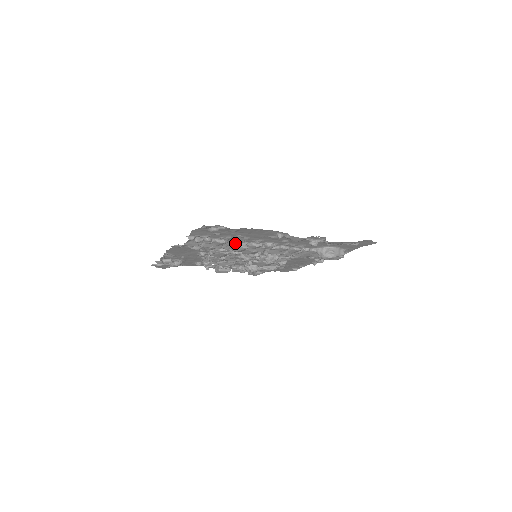
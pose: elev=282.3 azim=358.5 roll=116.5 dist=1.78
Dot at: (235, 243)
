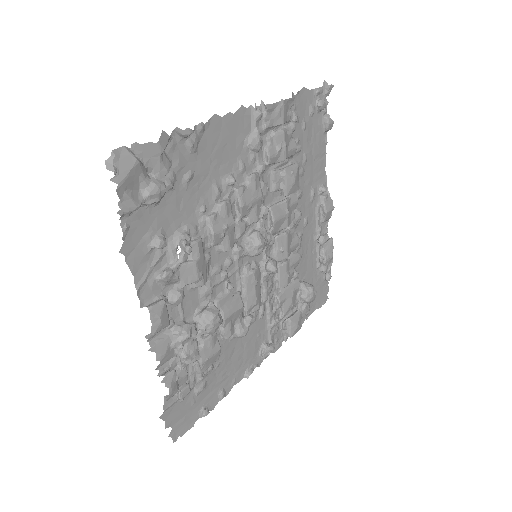
Dot at: occluded
